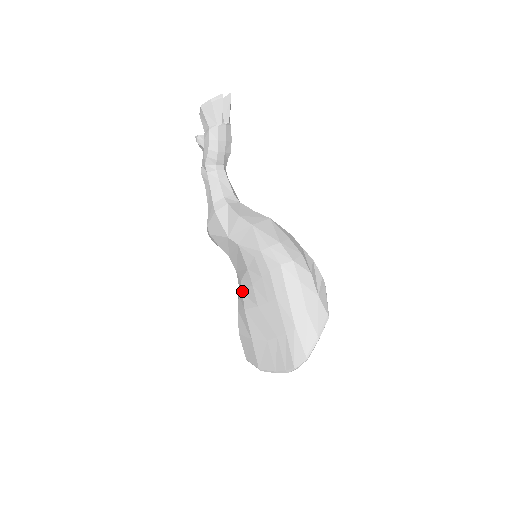
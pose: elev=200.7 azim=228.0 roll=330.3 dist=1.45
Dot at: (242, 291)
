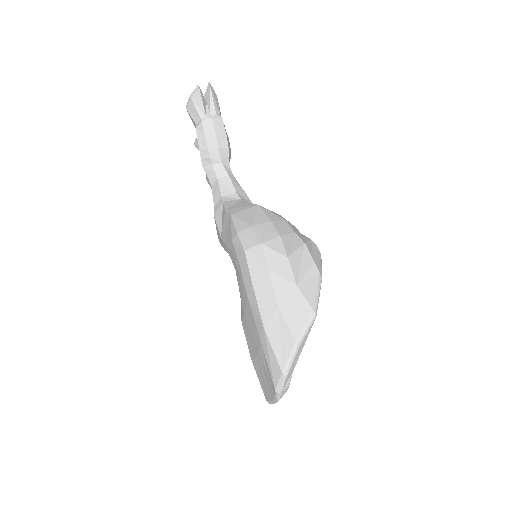
Dot at: occluded
